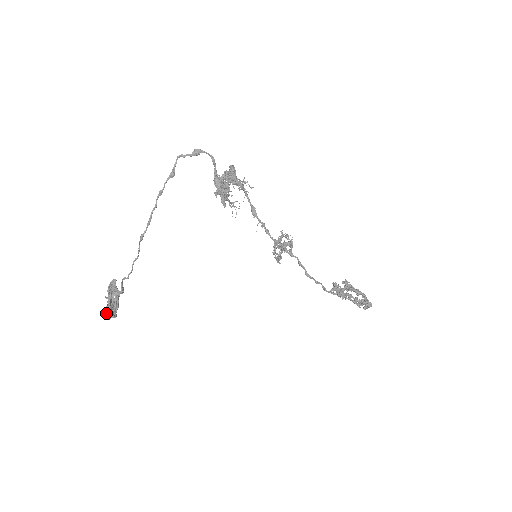
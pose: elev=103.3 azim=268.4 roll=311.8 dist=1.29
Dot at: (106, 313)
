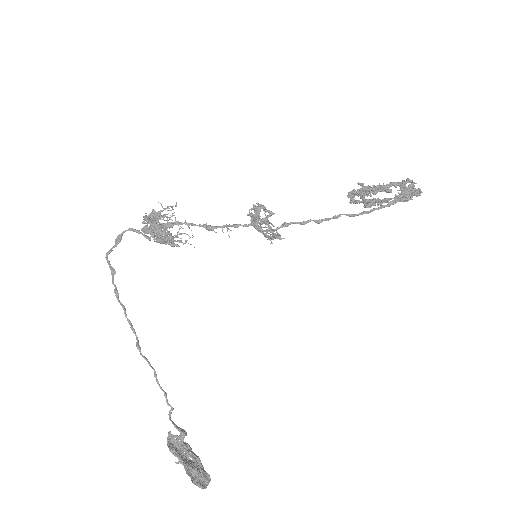
Dot at: occluded
